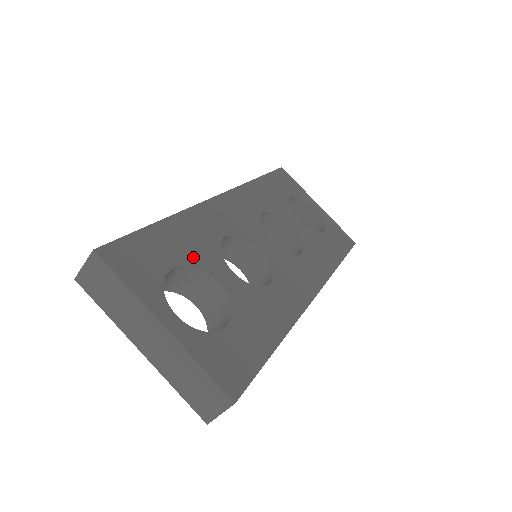
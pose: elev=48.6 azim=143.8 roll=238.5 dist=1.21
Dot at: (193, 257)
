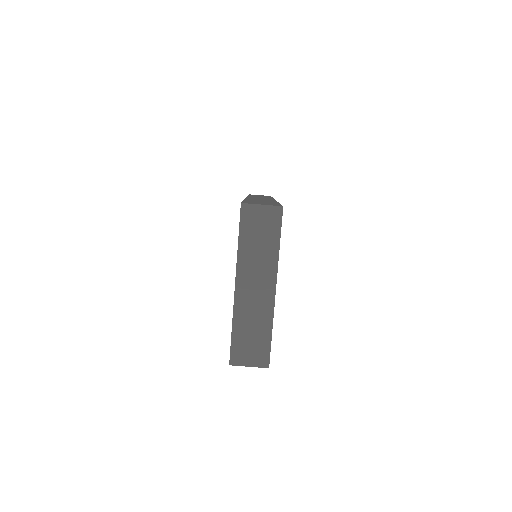
Dot at: occluded
